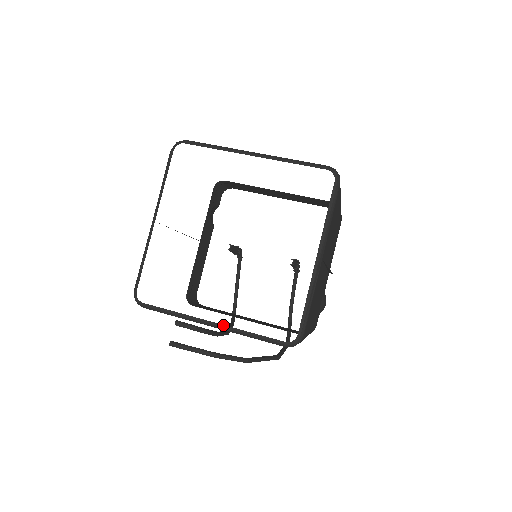
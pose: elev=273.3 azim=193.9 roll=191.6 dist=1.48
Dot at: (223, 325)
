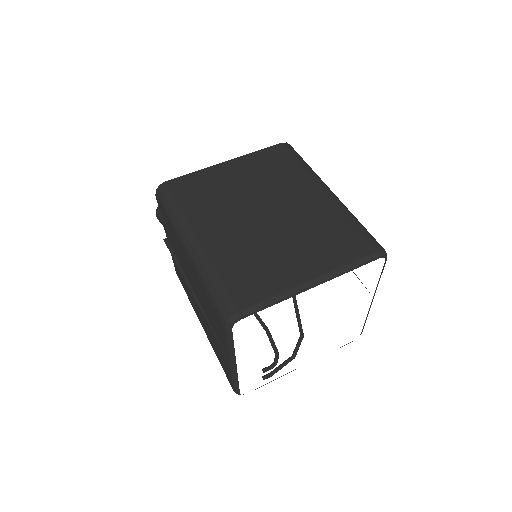
Dot at: occluded
